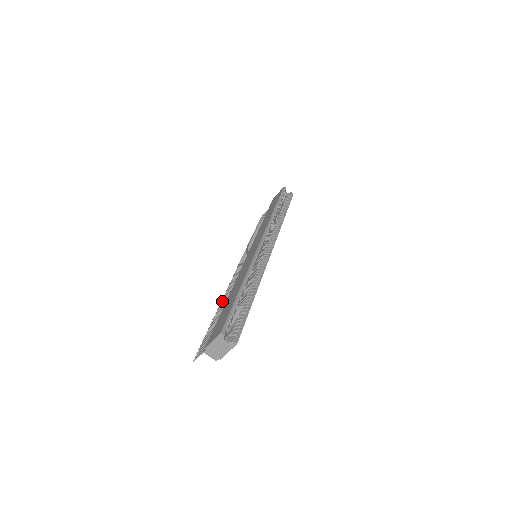
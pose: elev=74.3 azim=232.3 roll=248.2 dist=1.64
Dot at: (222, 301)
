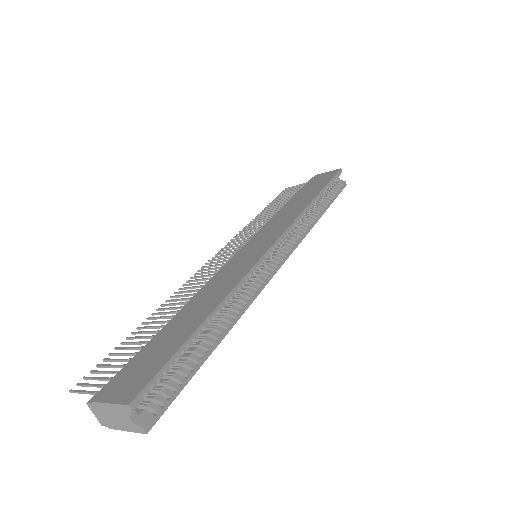
Dot at: (172, 299)
